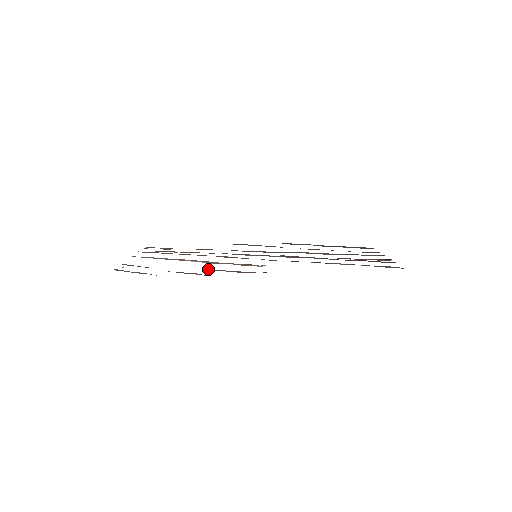
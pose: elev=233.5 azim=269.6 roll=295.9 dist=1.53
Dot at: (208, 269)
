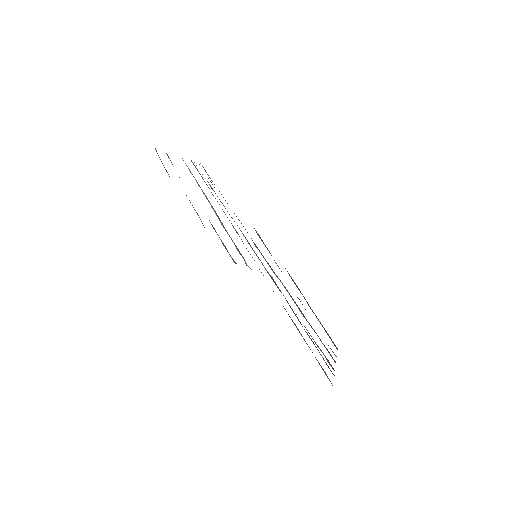
Dot at: occluded
